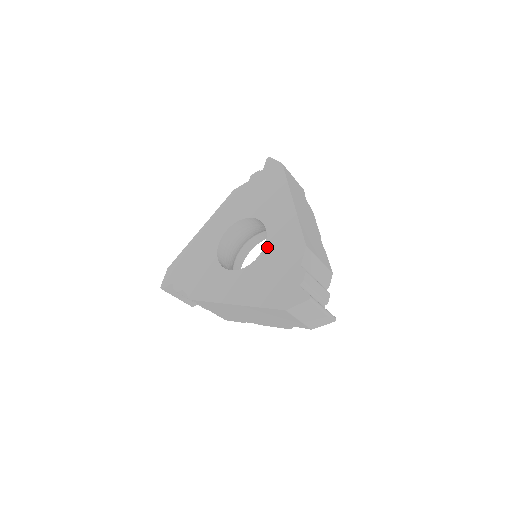
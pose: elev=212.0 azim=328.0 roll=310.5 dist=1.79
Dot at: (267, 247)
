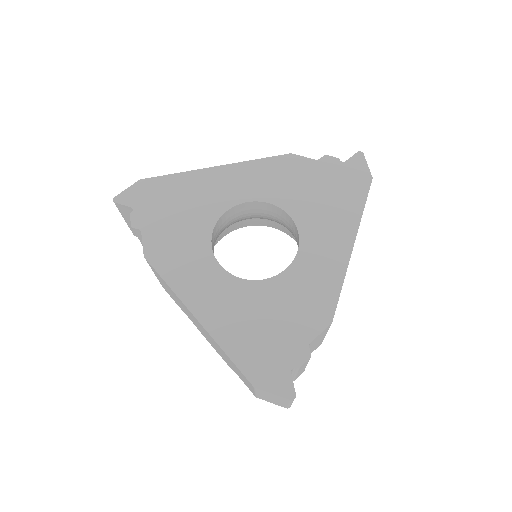
Dot at: (284, 277)
